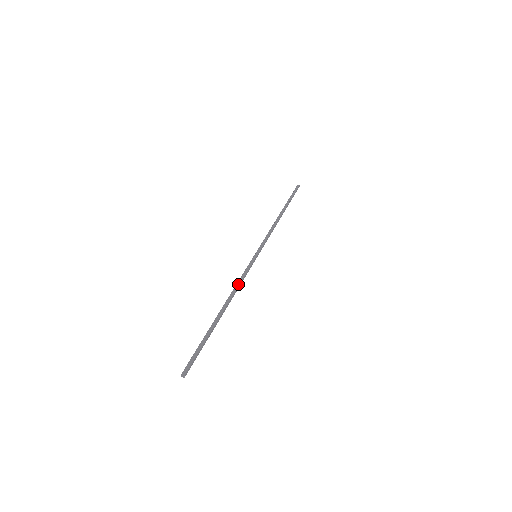
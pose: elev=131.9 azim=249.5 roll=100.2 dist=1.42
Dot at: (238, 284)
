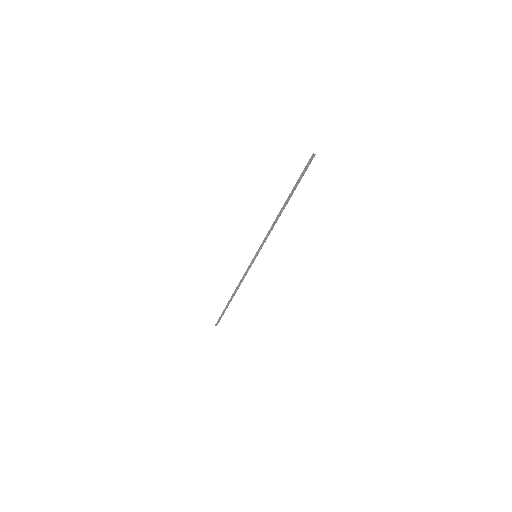
Dot at: (242, 281)
